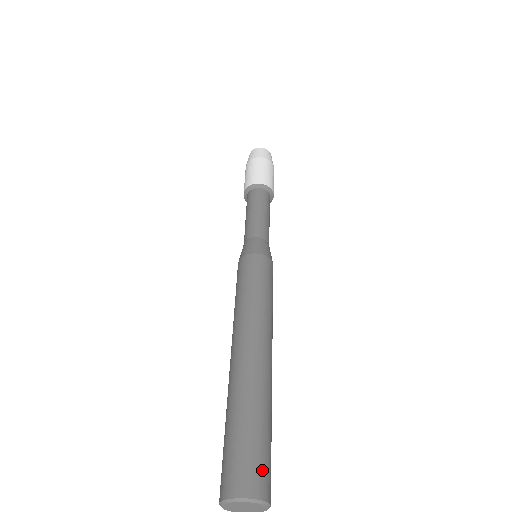
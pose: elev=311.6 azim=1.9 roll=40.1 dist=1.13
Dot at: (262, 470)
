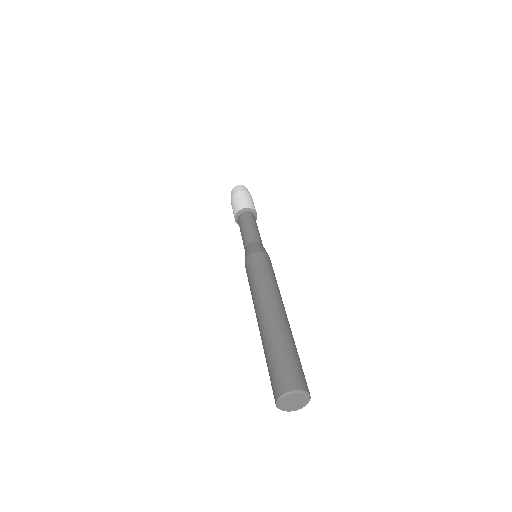
Dot at: occluded
